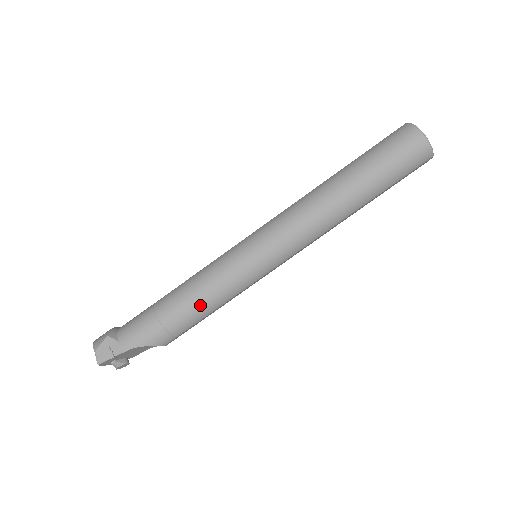
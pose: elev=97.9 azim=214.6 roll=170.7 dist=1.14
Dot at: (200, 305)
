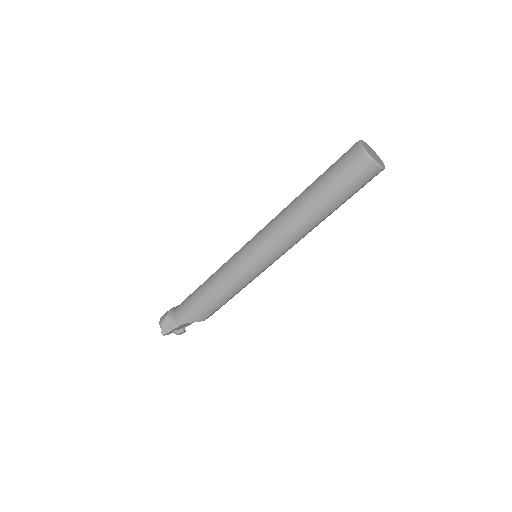
Dot at: (220, 295)
